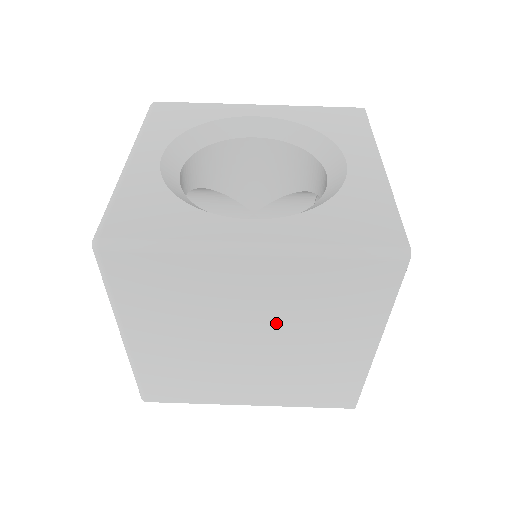
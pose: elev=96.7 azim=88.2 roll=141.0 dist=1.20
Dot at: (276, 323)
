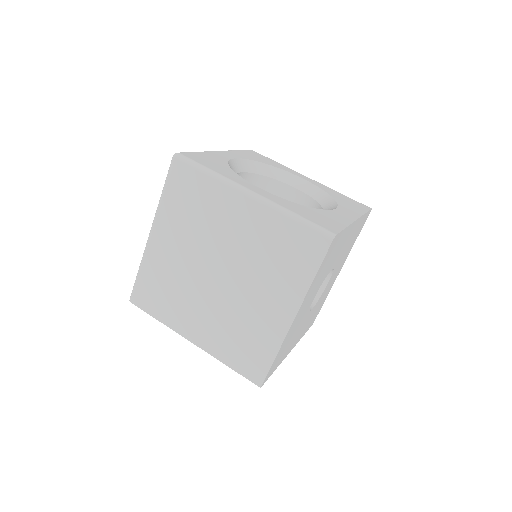
Dot at: (240, 261)
